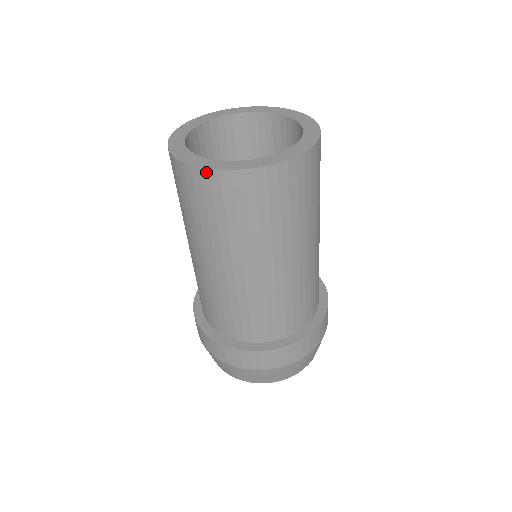
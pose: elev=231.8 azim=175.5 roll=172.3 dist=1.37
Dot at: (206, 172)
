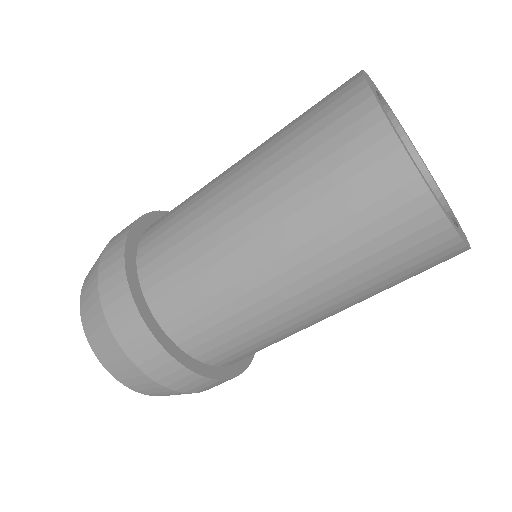
Dot at: (372, 105)
